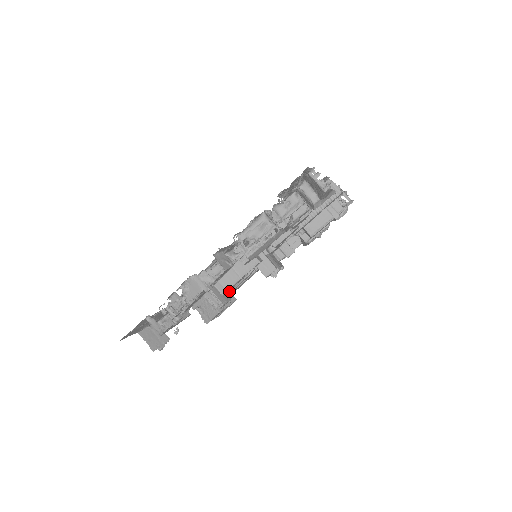
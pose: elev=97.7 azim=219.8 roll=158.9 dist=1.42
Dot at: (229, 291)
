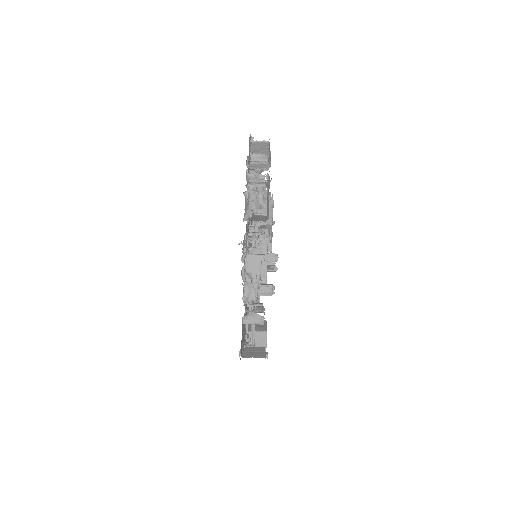
Dot at: occluded
